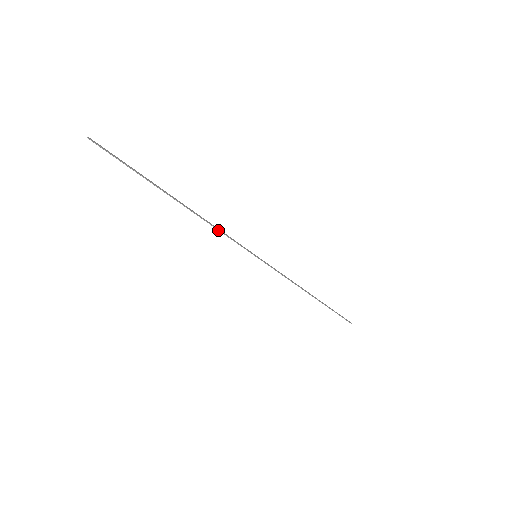
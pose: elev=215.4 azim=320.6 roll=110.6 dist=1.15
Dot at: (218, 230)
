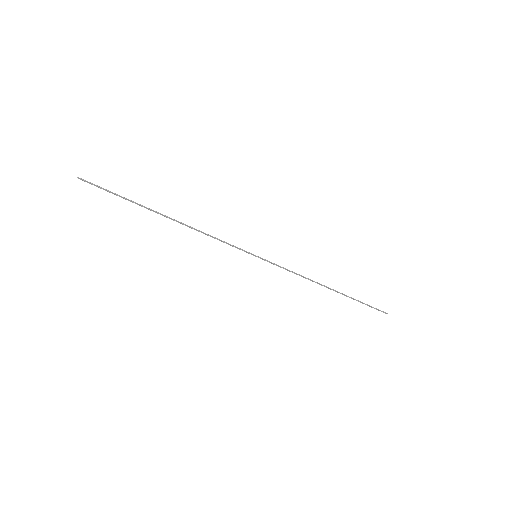
Dot at: occluded
